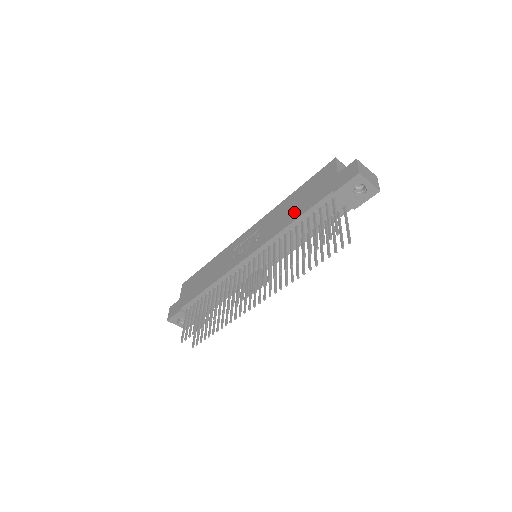
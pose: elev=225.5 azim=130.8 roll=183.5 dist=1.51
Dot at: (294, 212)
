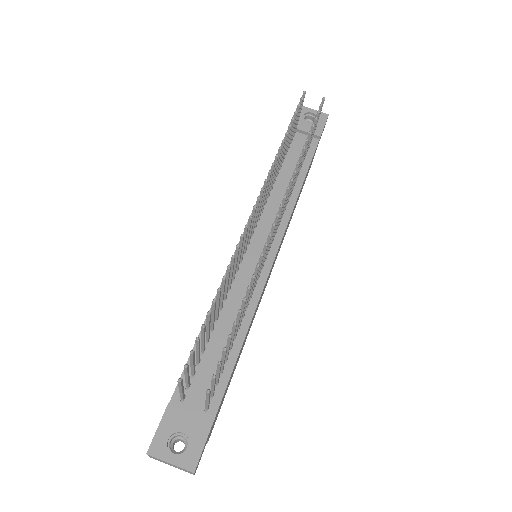
Dot at: occluded
